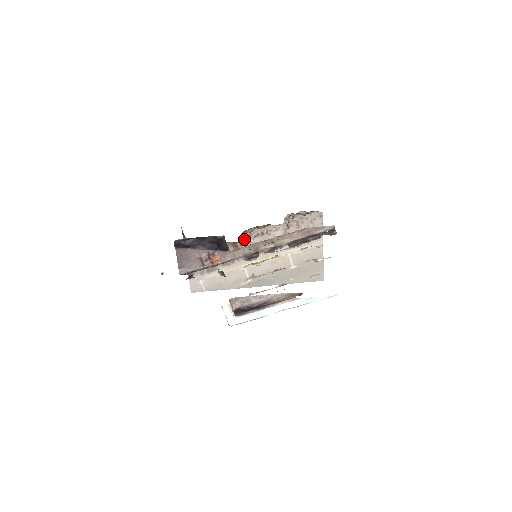
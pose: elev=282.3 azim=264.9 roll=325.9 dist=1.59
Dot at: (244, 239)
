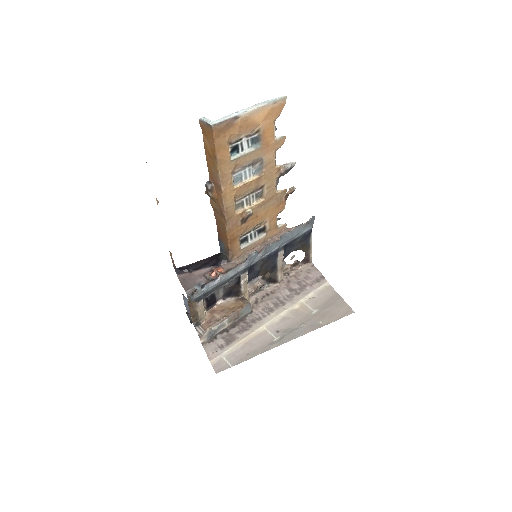
Dot at: (252, 304)
